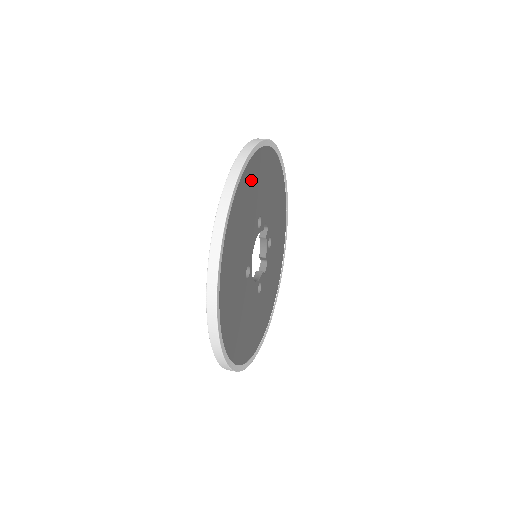
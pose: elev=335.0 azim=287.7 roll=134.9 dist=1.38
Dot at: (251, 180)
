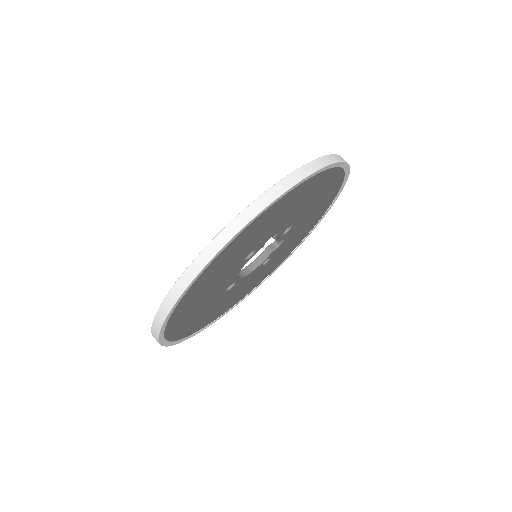
Dot at: (211, 273)
